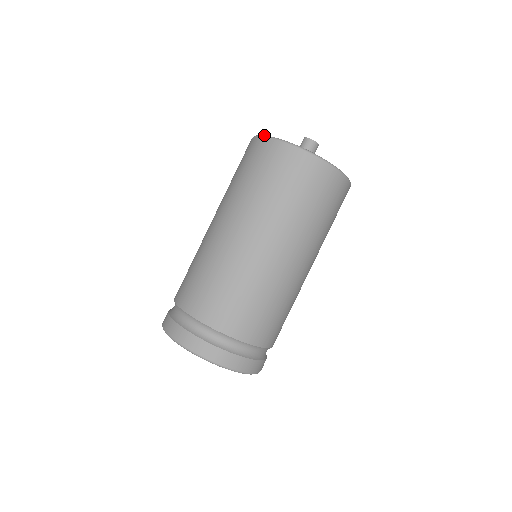
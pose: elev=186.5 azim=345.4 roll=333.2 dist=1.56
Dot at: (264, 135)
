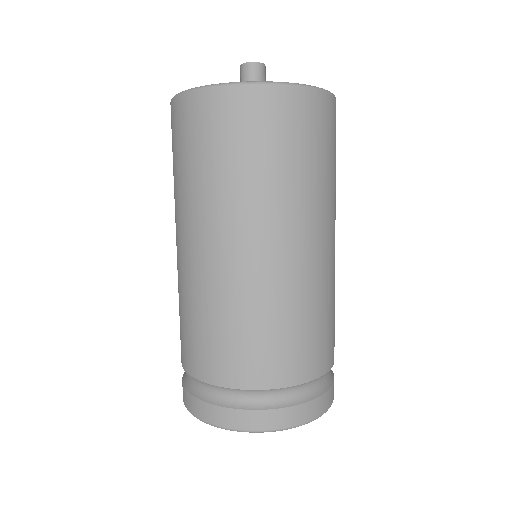
Dot at: (210, 85)
